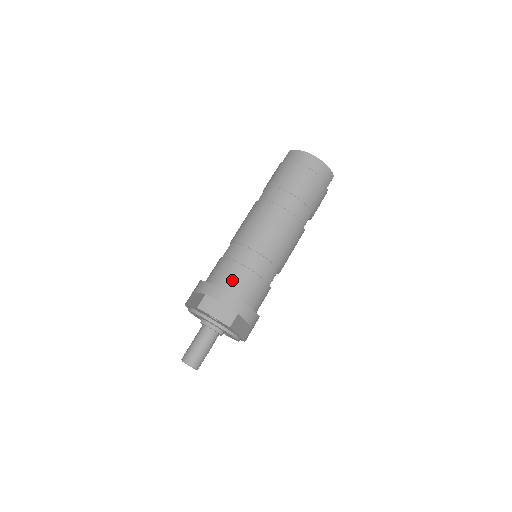
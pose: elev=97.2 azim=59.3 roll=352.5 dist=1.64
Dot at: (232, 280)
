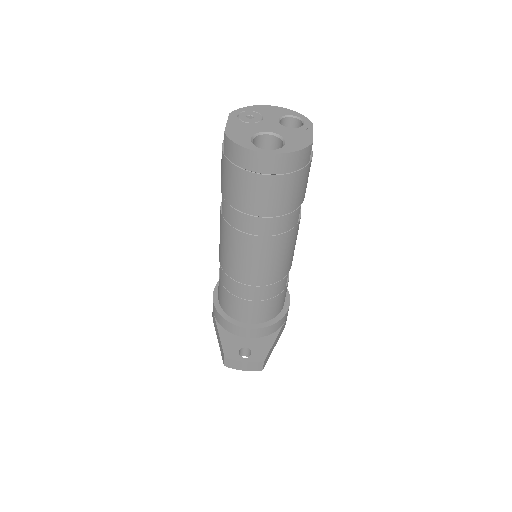
Dot at: (243, 313)
